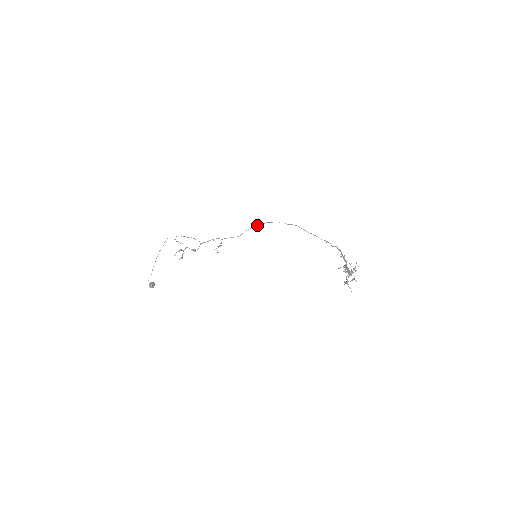
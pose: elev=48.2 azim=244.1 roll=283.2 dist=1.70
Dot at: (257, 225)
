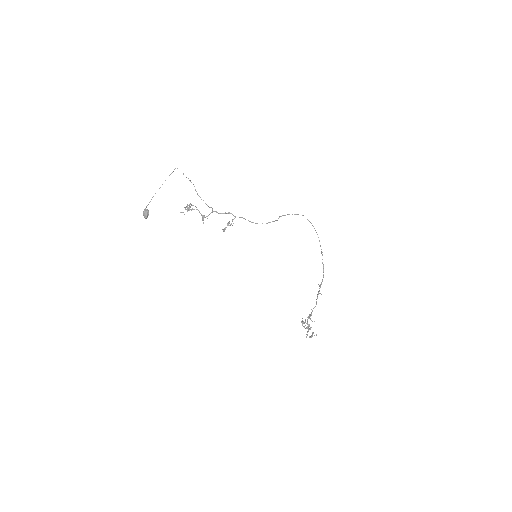
Dot at: occluded
